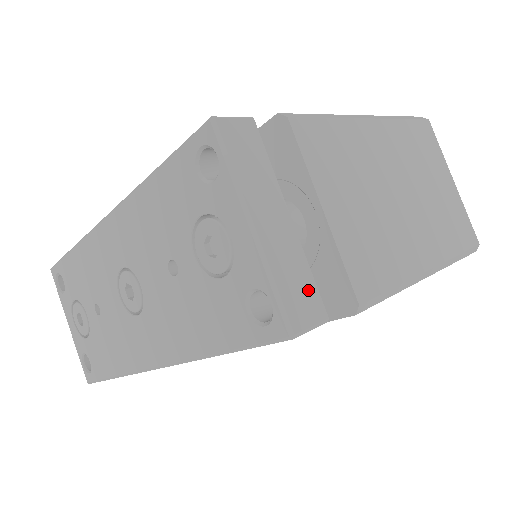
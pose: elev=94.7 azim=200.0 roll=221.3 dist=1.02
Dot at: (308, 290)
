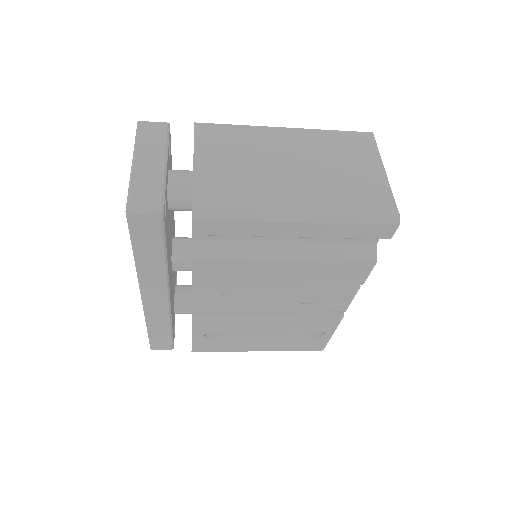
Dot at: (154, 195)
